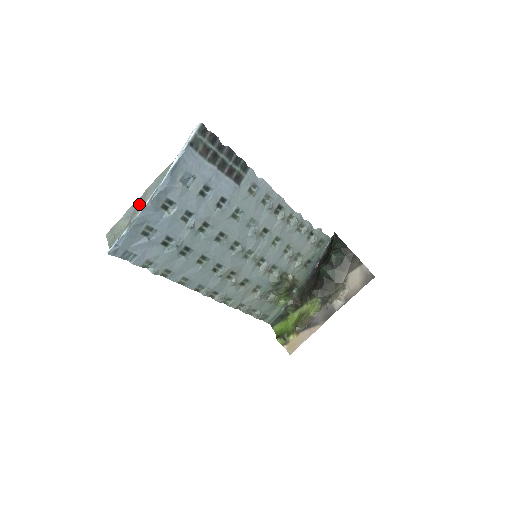
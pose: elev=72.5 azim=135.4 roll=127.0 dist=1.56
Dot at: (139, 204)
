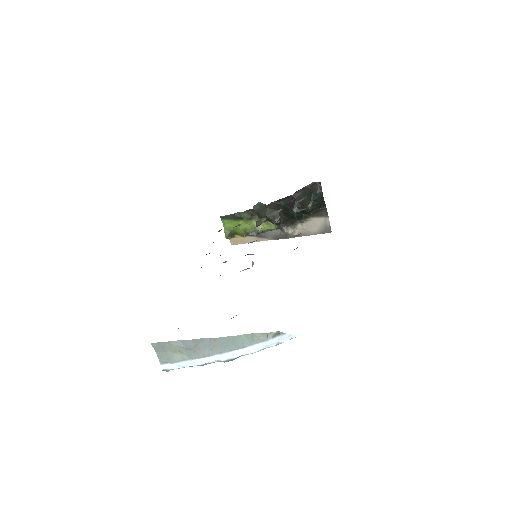
Dot at: (203, 347)
